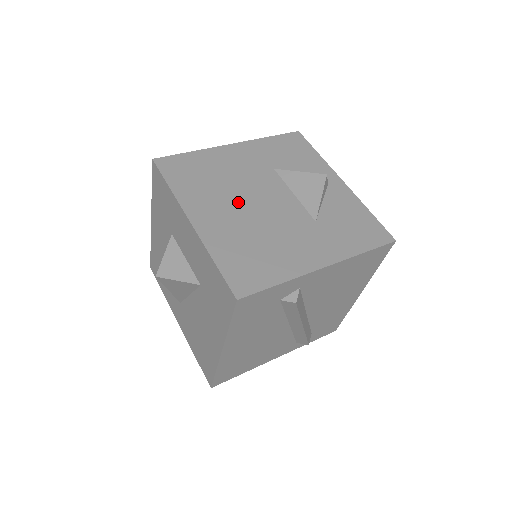
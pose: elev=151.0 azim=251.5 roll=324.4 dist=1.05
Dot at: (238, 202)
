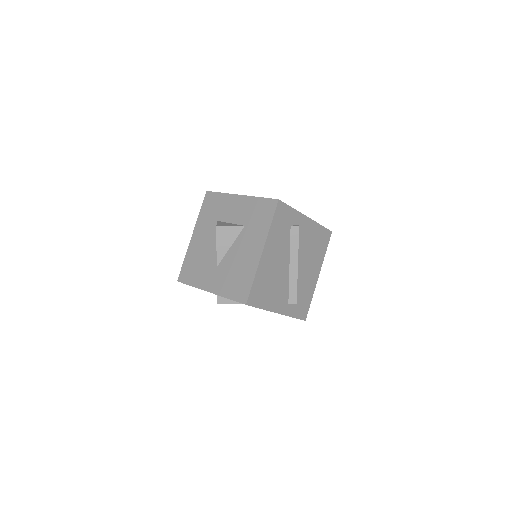
Dot at: occluded
